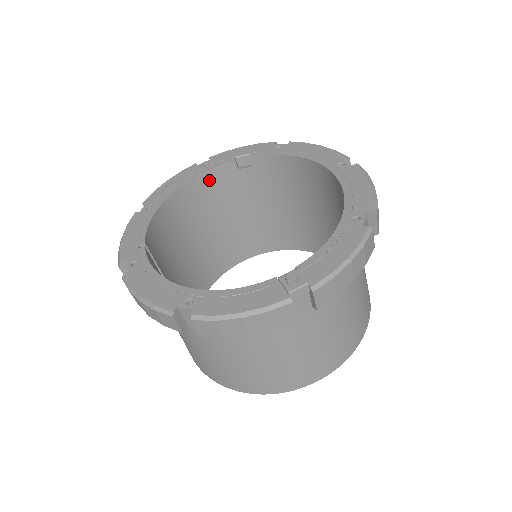
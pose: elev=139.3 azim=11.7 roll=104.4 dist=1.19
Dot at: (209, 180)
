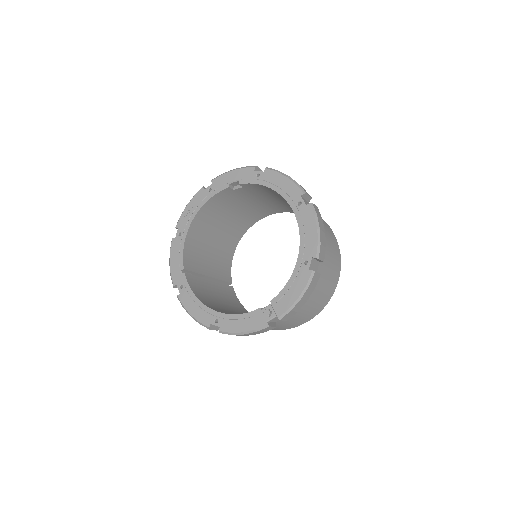
Dot at: (215, 200)
